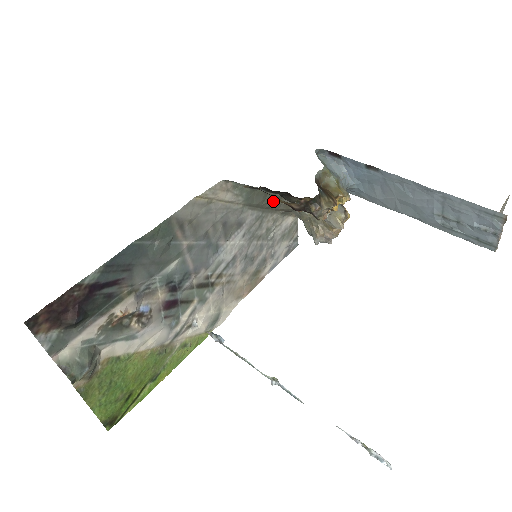
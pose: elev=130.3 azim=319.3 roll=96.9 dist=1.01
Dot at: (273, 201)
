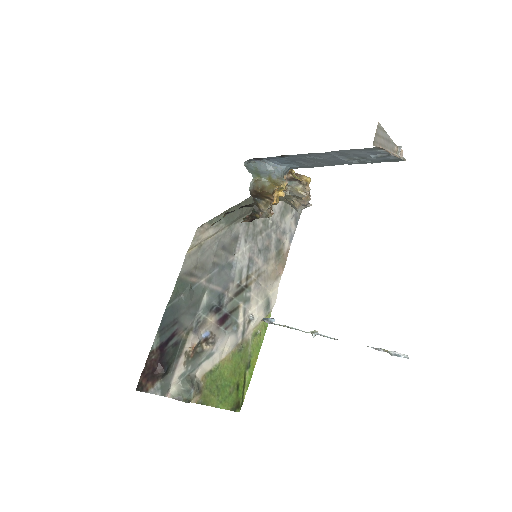
Dot at: occluded
